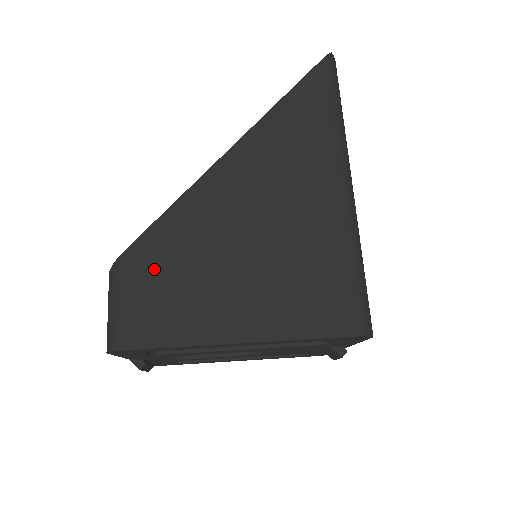
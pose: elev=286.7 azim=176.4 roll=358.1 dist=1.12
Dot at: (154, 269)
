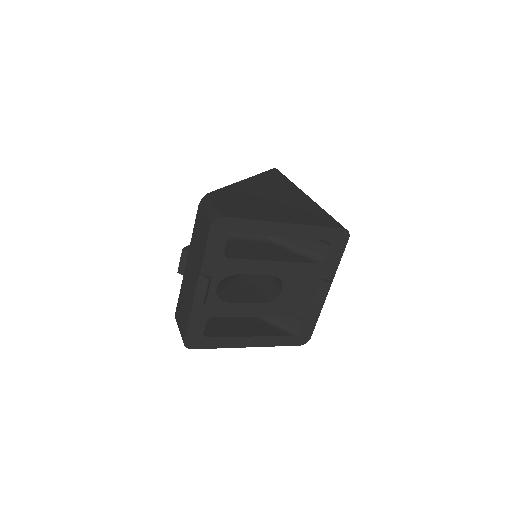
Dot at: (228, 199)
